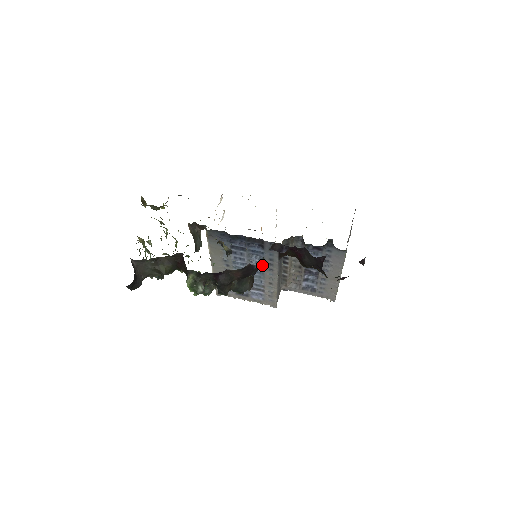
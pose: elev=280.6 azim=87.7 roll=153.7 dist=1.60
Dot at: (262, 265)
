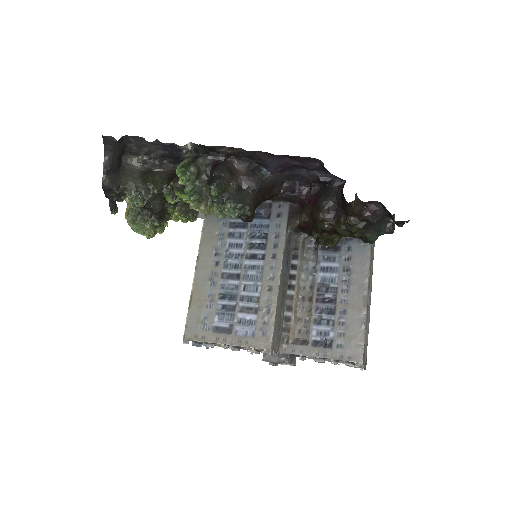
Dot at: (263, 251)
